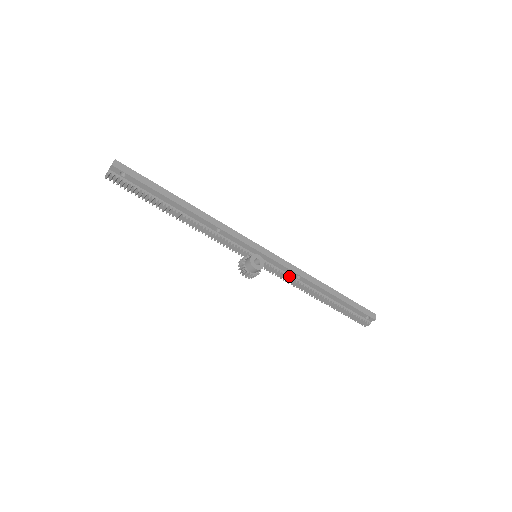
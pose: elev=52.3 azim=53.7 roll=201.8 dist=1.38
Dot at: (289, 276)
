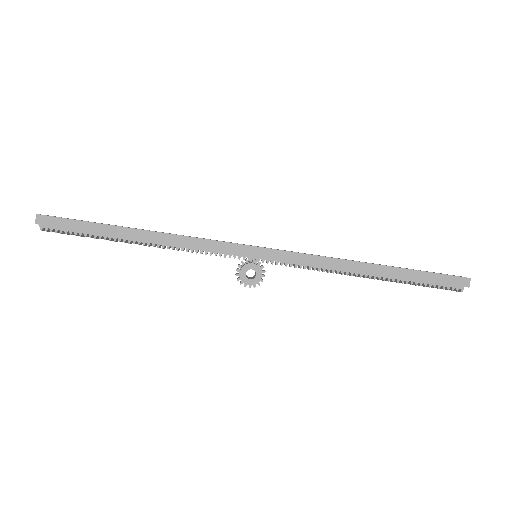
Dot at: (311, 267)
